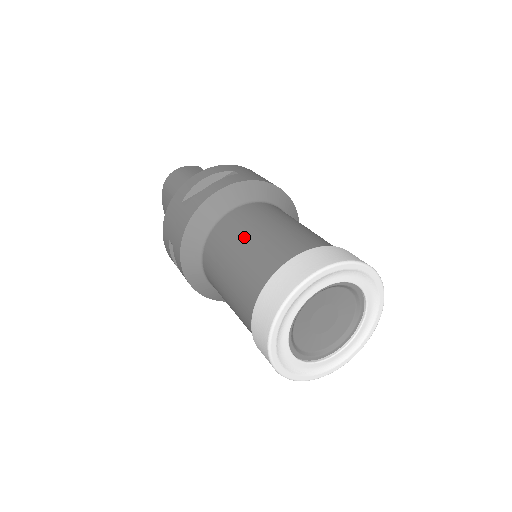
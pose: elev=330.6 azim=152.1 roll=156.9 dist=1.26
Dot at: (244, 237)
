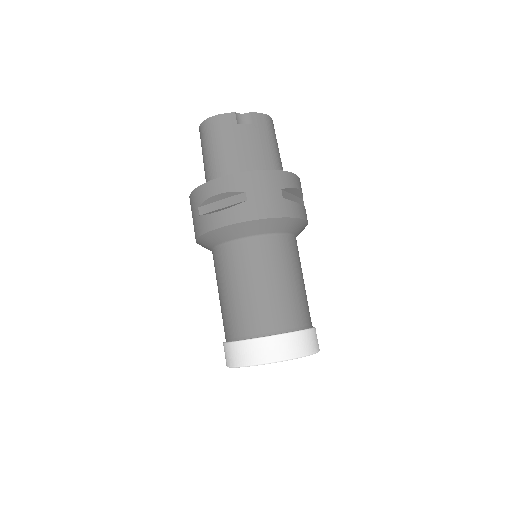
Dot at: (231, 284)
